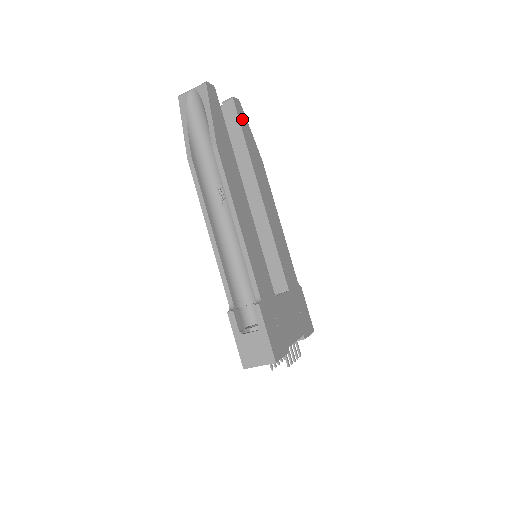
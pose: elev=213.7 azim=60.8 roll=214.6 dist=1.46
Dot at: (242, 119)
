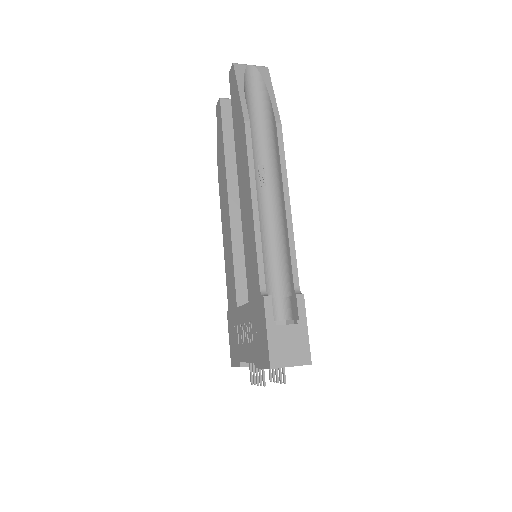
Dot at: occluded
